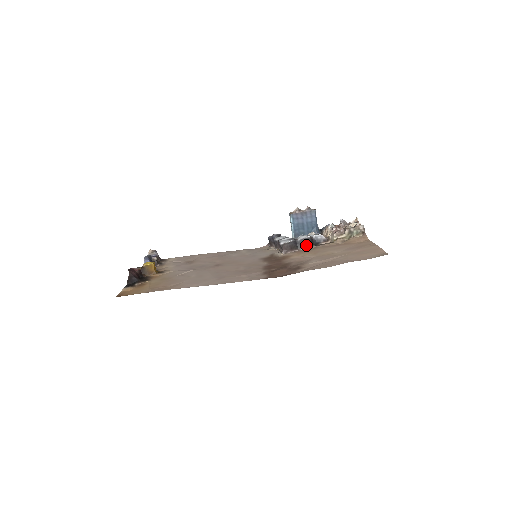
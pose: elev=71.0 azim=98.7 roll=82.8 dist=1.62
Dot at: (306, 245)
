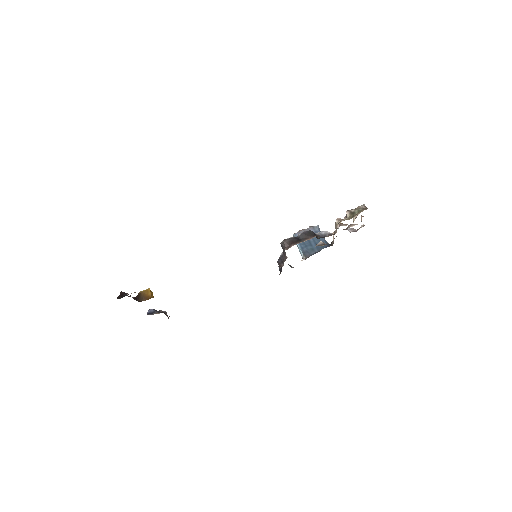
Dot at: (308, 237)
